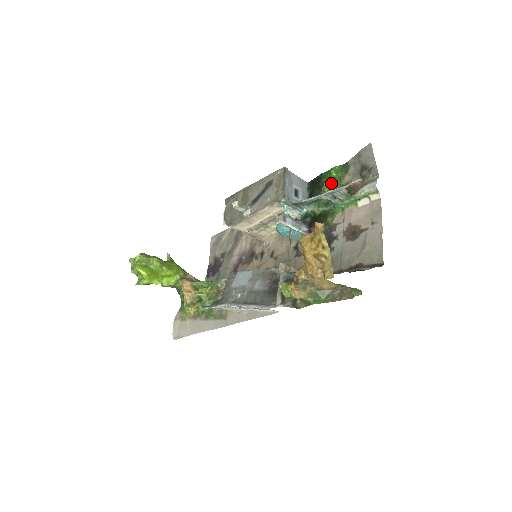
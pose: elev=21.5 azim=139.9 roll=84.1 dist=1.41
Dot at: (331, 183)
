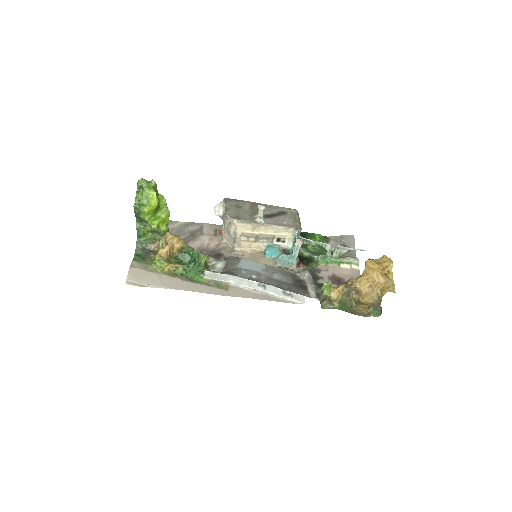
Dot at: occluded
